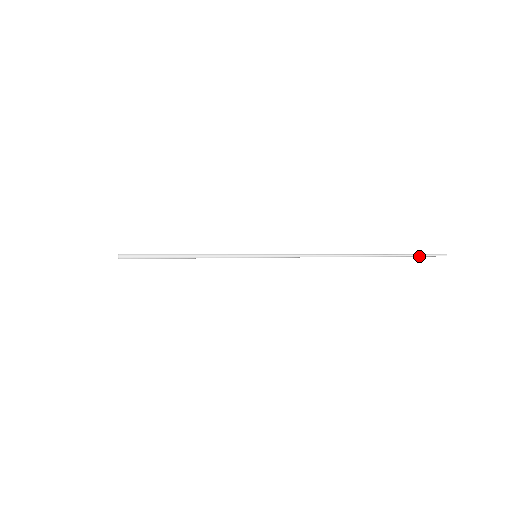
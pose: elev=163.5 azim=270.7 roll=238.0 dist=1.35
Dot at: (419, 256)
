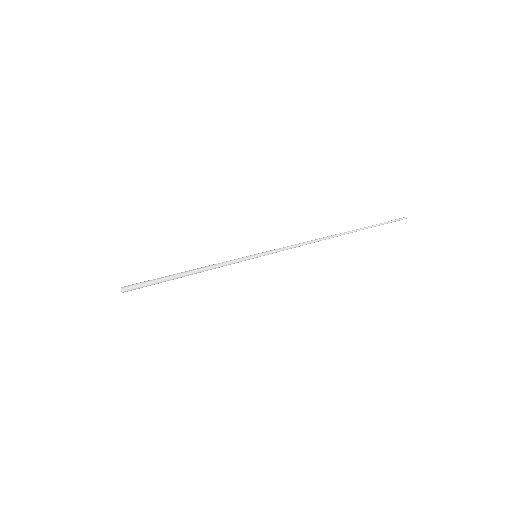
Dot at: (387, 223)
